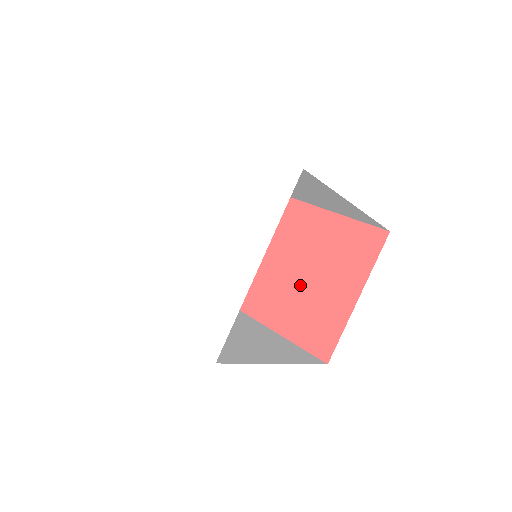
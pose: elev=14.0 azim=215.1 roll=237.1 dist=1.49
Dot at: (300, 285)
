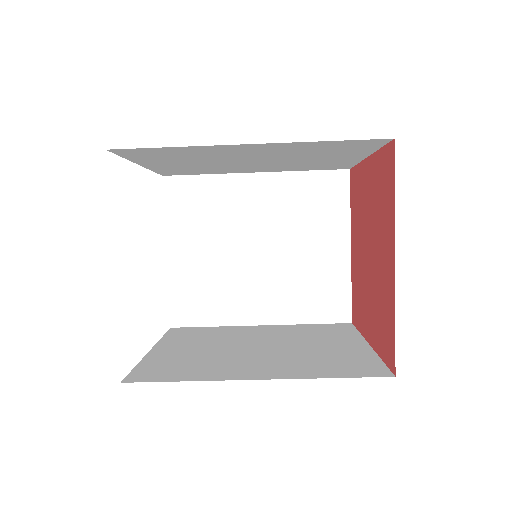
Dot at: (370, 271)
